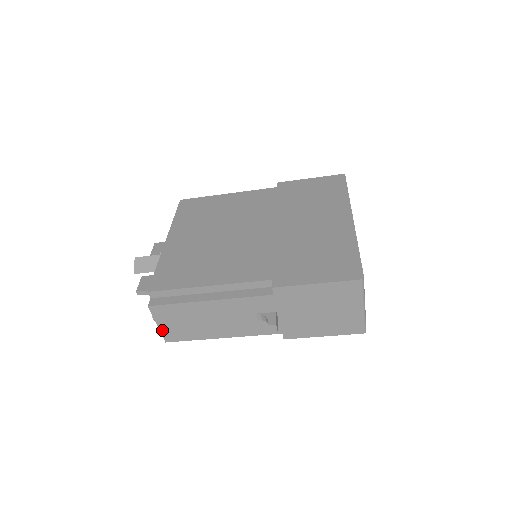
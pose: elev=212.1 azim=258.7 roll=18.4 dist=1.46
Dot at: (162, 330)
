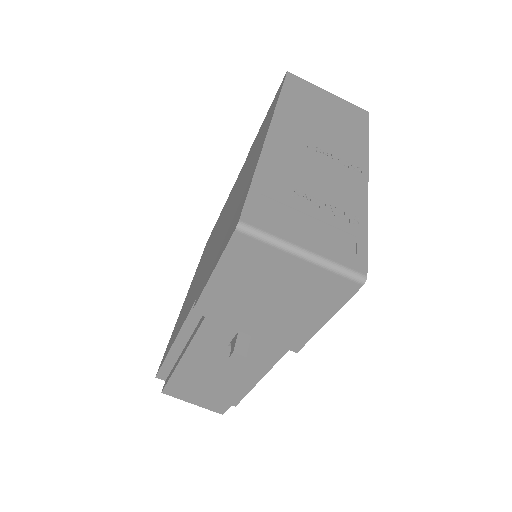
Dot at: (203, 406)
